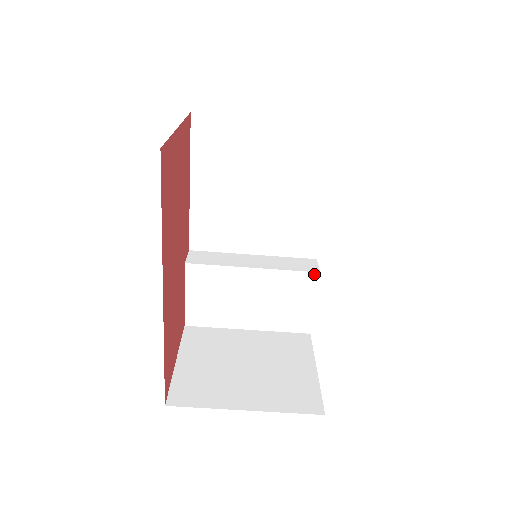
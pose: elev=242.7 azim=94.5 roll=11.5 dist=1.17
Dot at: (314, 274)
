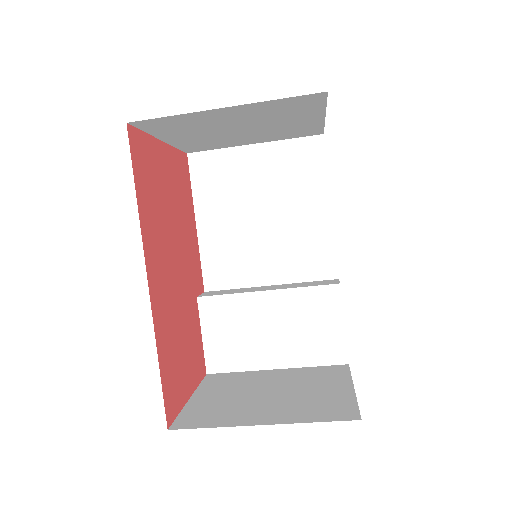
Dot at: (334, 287)
